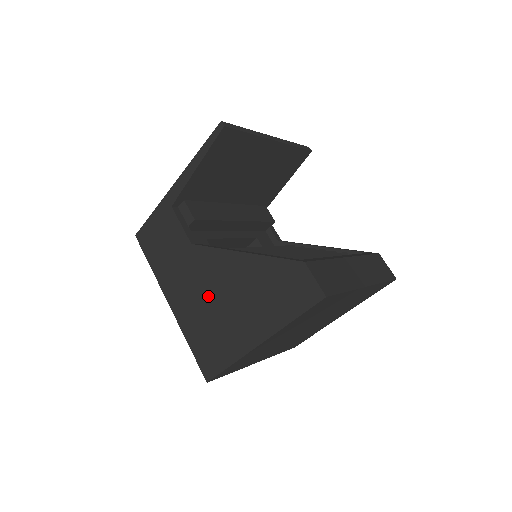
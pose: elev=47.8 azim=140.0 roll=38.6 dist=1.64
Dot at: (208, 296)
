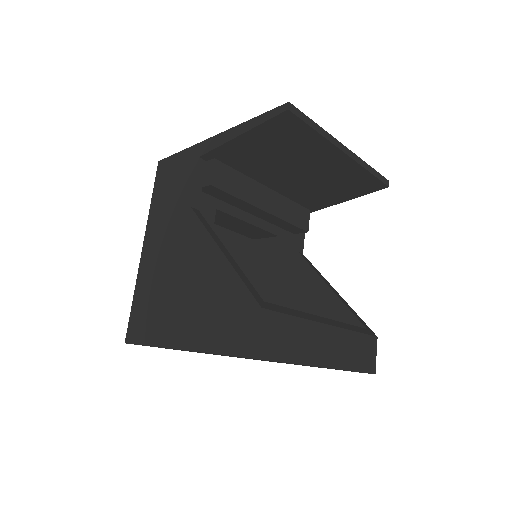
Dot at: (172, 267)
